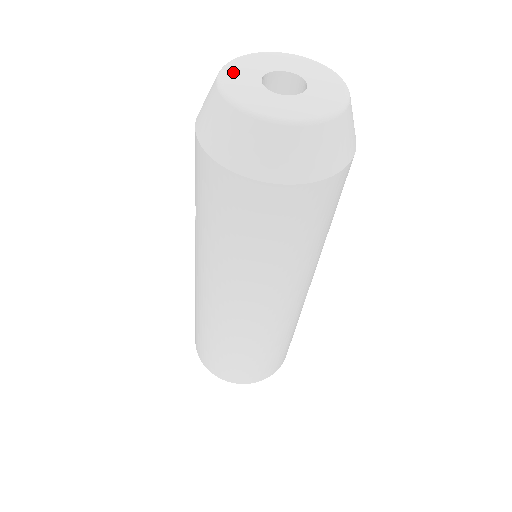
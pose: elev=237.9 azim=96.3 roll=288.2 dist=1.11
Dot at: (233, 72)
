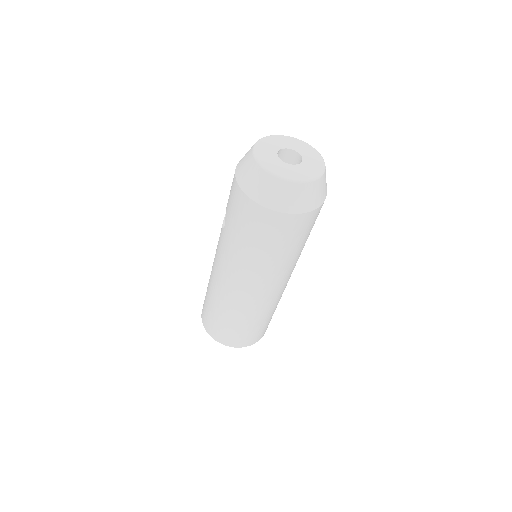
Dot at: (262, 147)
